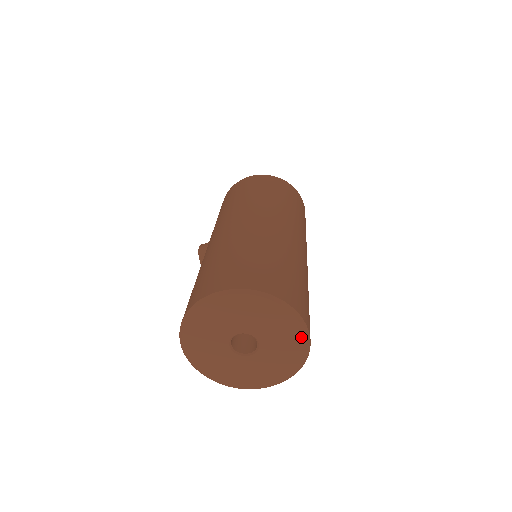
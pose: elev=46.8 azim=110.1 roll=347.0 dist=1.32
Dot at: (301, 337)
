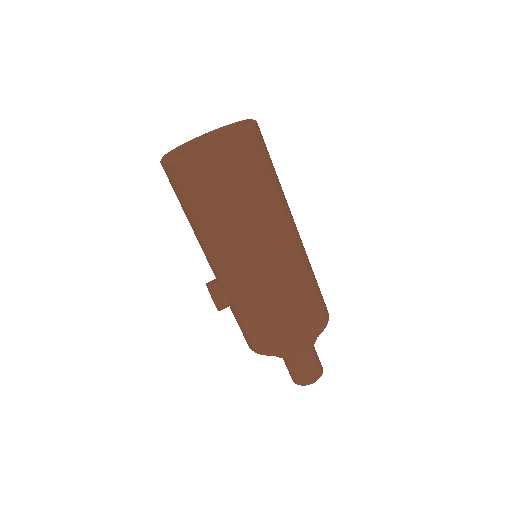
Dot at: (249, 121)
